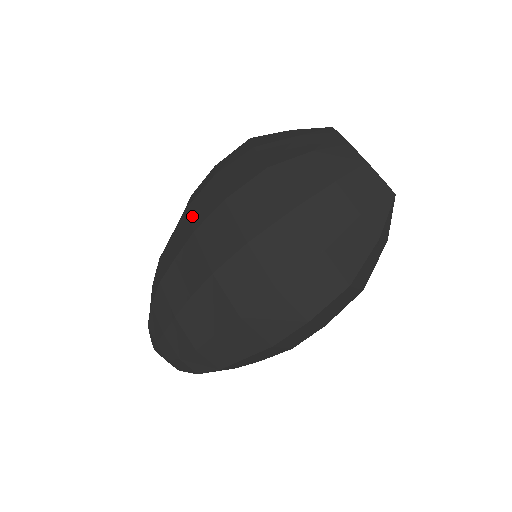
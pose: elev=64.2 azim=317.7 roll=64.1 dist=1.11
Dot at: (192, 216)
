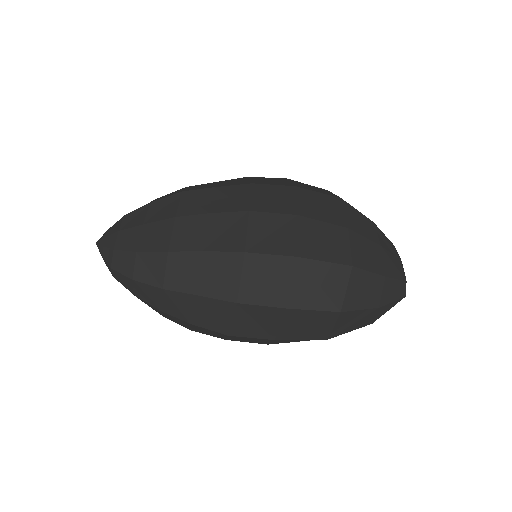
Dot at: (253, 179)
